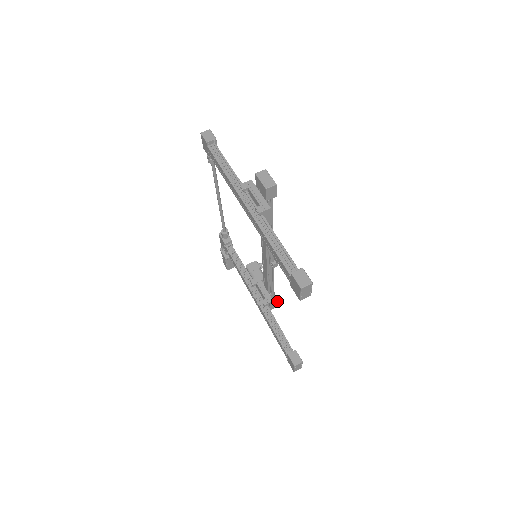
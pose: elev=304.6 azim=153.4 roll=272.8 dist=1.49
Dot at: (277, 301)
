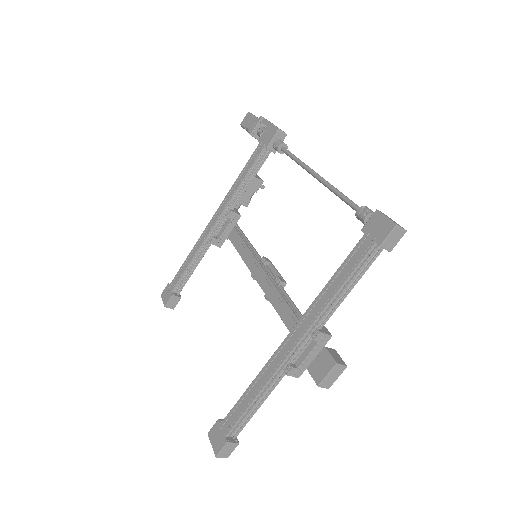
Dot at: occluded
